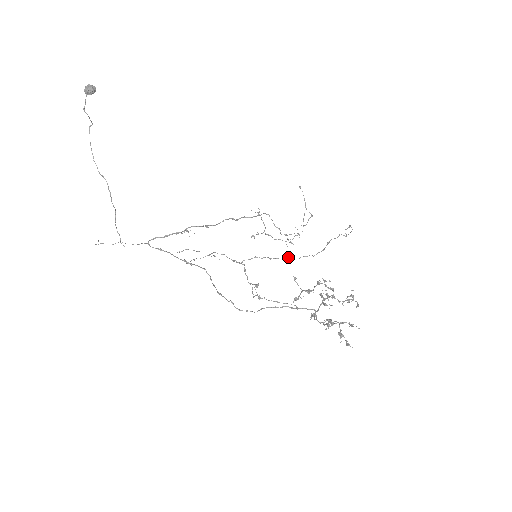
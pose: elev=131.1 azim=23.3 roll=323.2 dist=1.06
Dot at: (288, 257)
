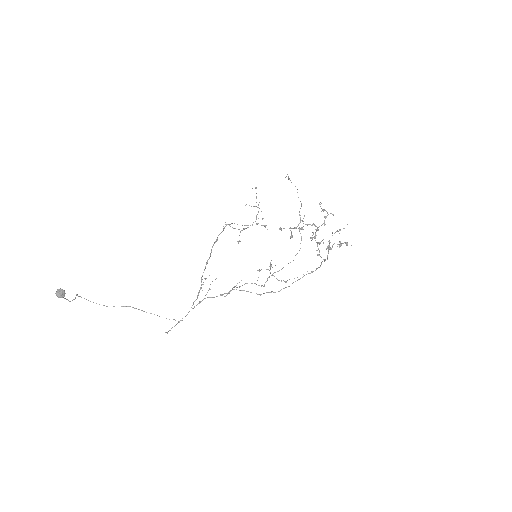
Dot at: occluded
